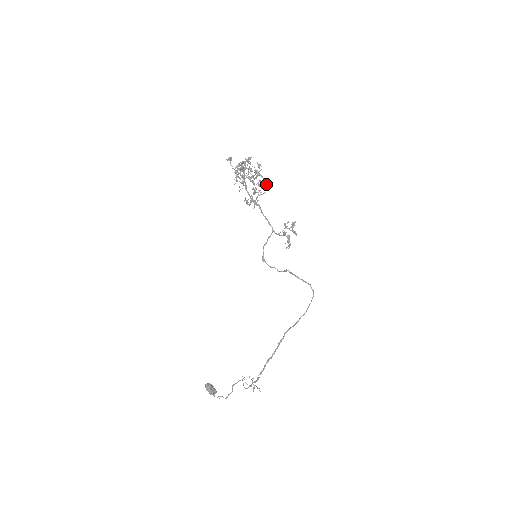
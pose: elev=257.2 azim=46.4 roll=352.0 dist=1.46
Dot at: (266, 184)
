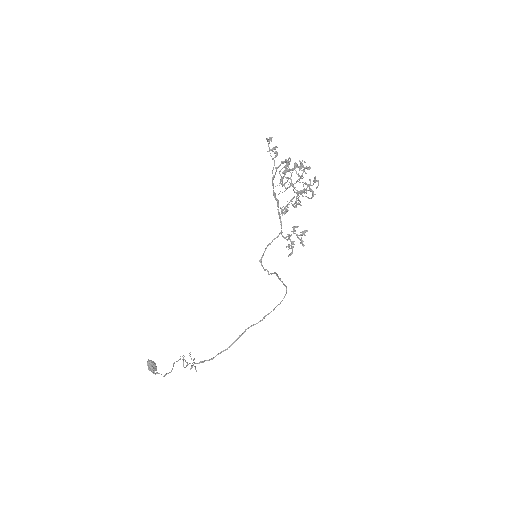
Dot at: (310, 198)
